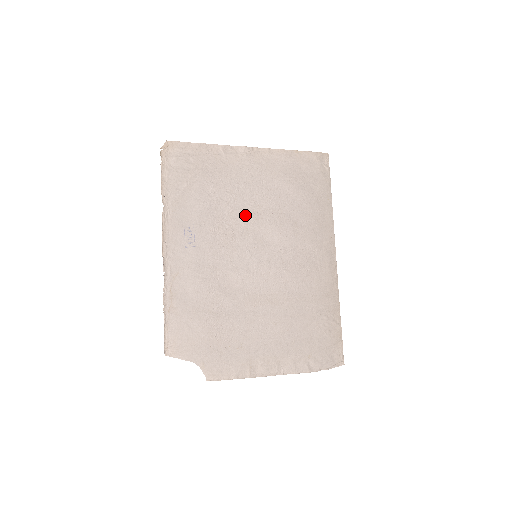
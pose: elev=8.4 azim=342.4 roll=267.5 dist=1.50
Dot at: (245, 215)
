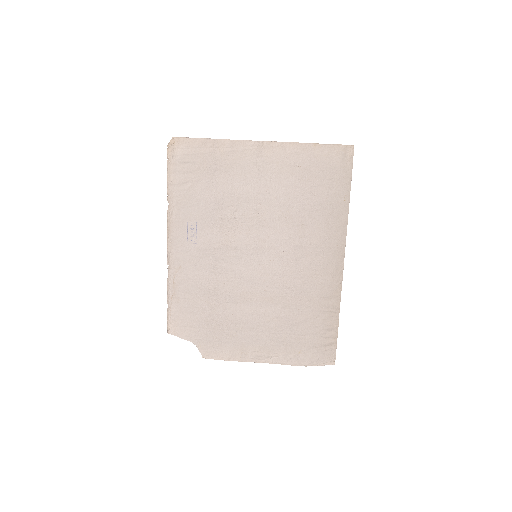
Dot at: (248, 215)
